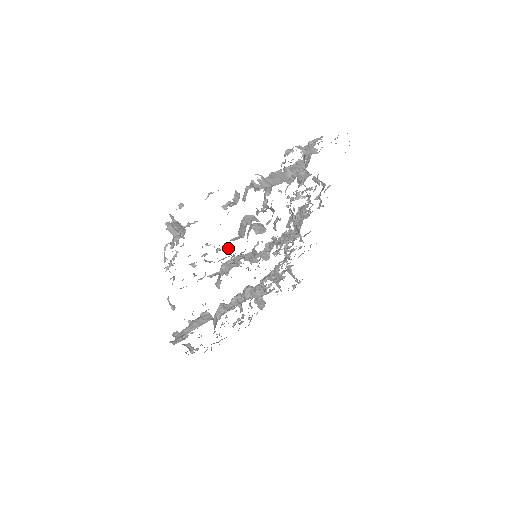
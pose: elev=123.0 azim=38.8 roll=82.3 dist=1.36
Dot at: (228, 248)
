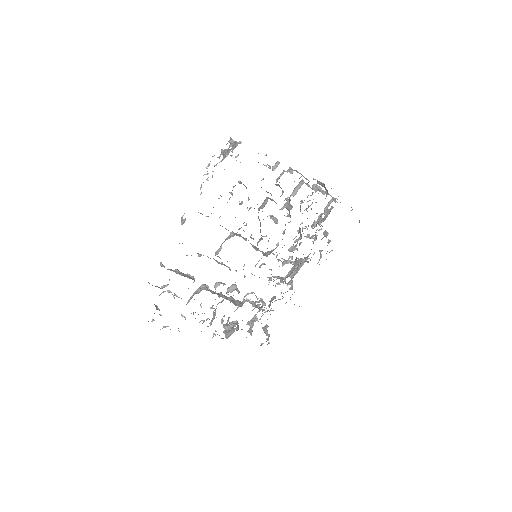
Dot at: occluded
